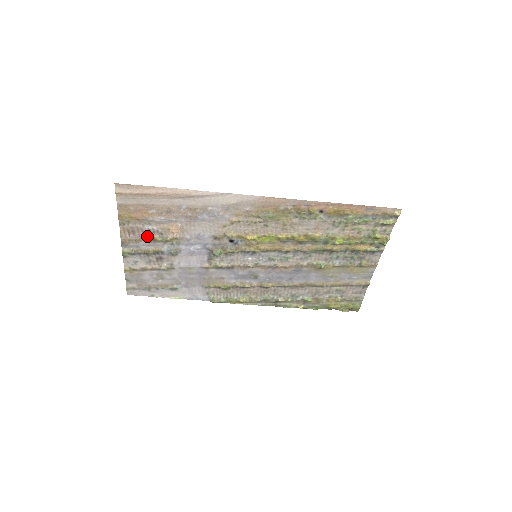
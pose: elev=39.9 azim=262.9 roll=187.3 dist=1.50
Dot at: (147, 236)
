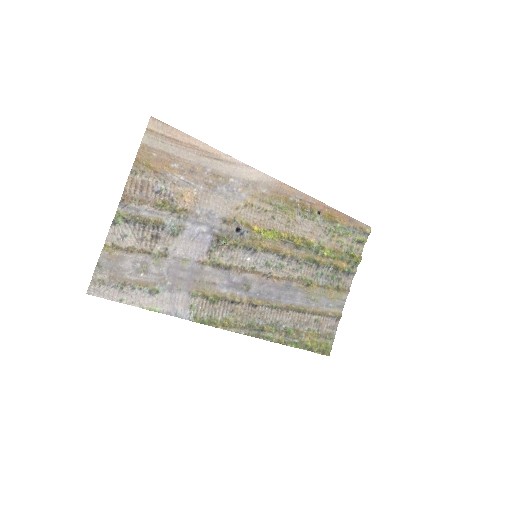
Dot at: (155, 199)
